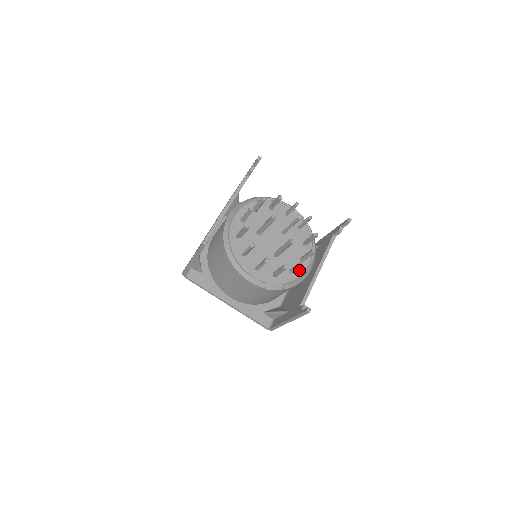
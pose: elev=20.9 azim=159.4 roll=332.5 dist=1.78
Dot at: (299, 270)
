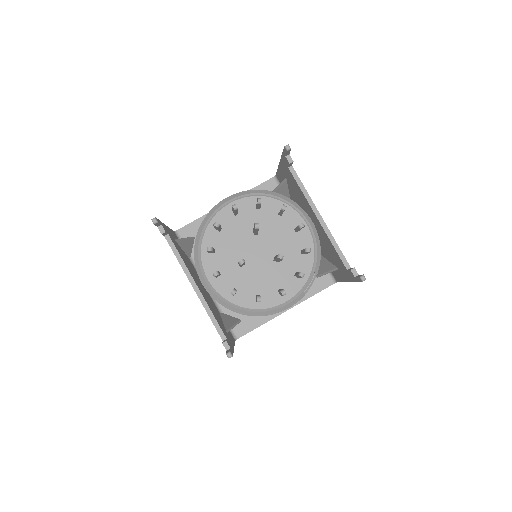
Dot at: (307, 242)
